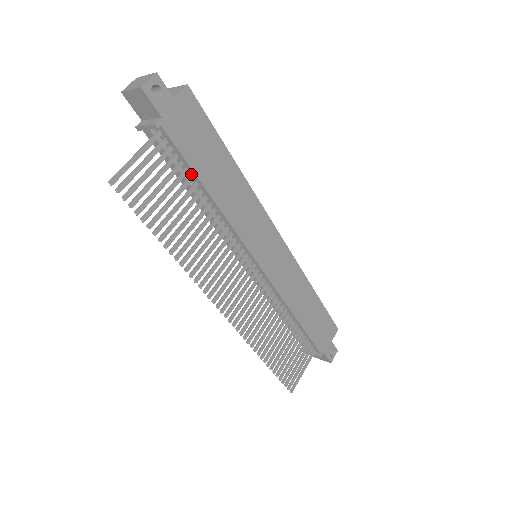
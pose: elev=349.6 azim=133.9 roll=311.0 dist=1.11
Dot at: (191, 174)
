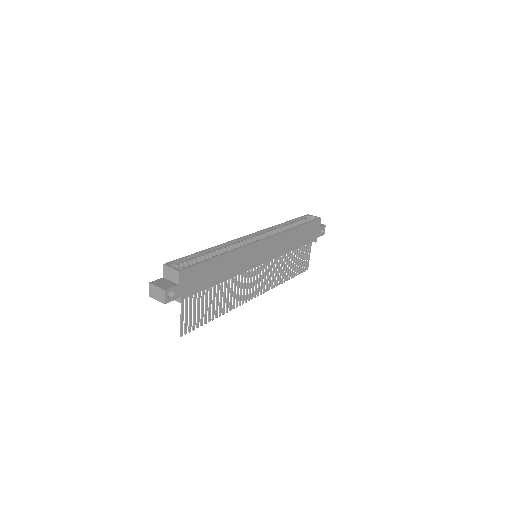
Dot at: (206, 287)
